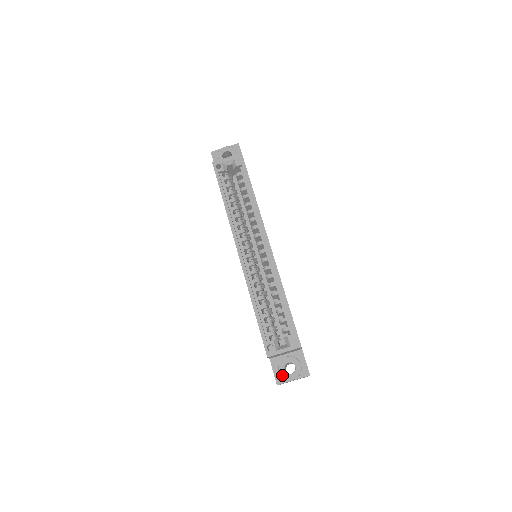
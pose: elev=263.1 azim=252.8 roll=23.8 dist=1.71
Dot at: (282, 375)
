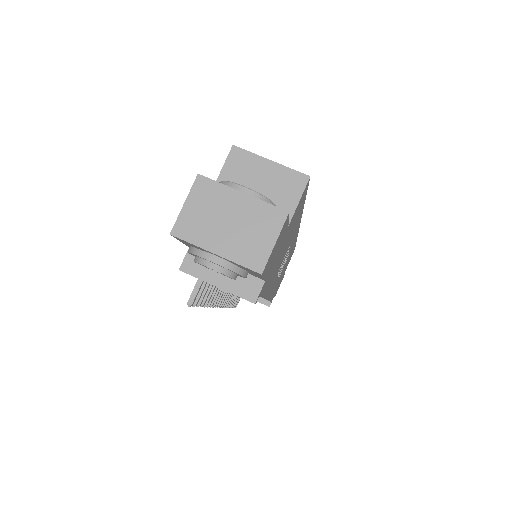
Dot at: (224, 182)
